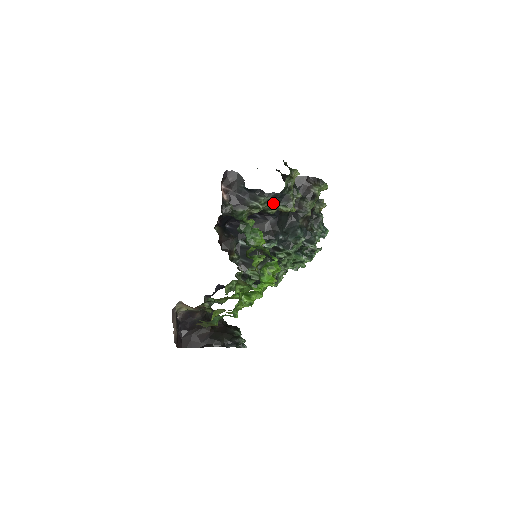
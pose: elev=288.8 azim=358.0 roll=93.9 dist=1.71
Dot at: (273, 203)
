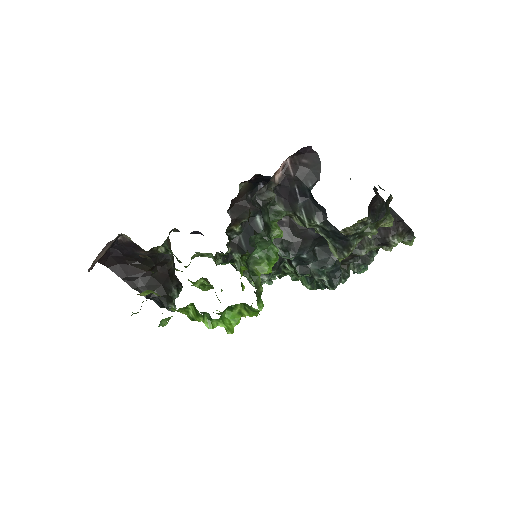
Dot at: (325, 234)
